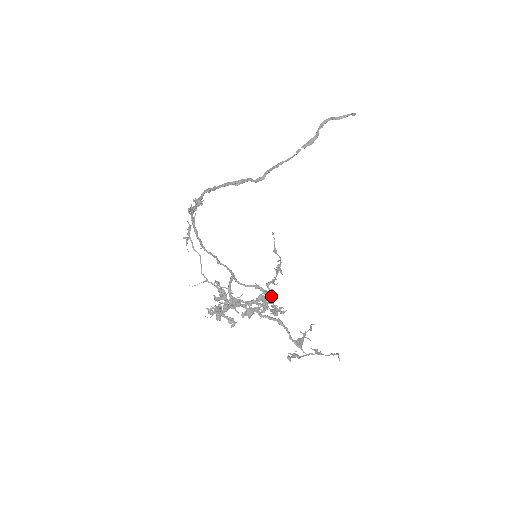
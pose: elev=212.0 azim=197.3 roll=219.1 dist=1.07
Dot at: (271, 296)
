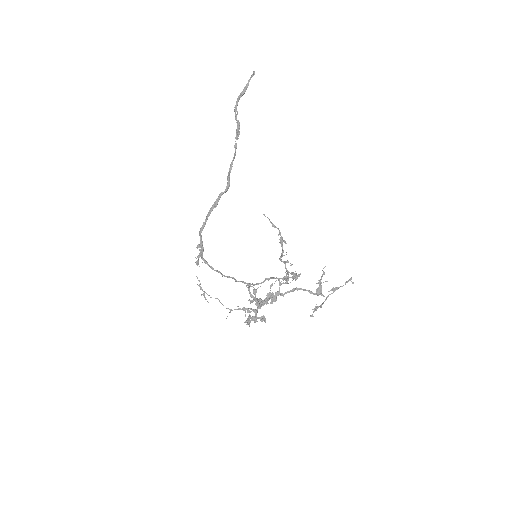
Dot at: (286, 268)
